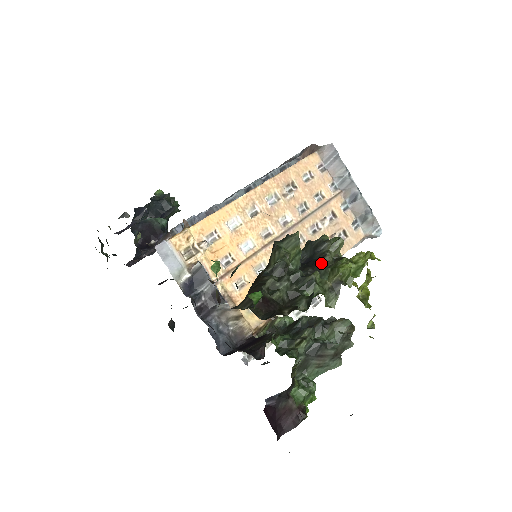
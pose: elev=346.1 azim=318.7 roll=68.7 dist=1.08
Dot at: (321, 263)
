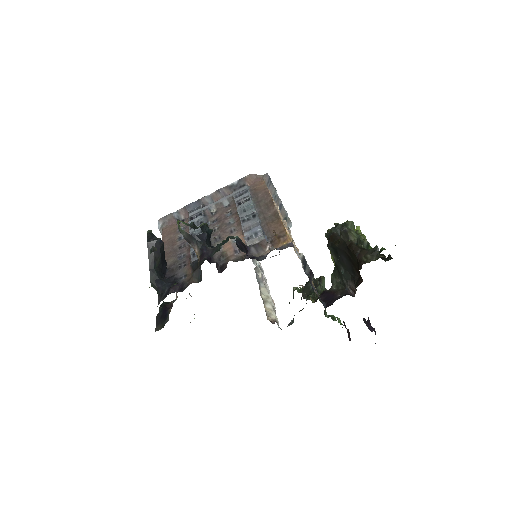
Dot at: occluded
